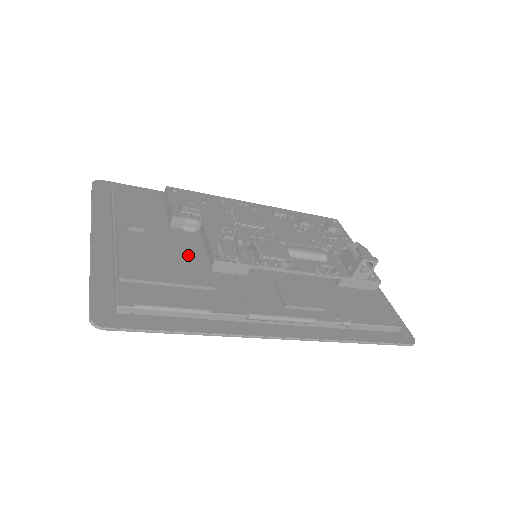
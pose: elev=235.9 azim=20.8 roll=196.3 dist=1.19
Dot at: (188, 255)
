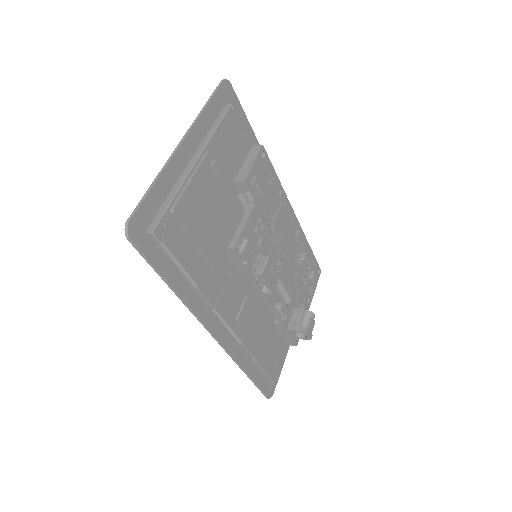
Dot at: (224, 225)
